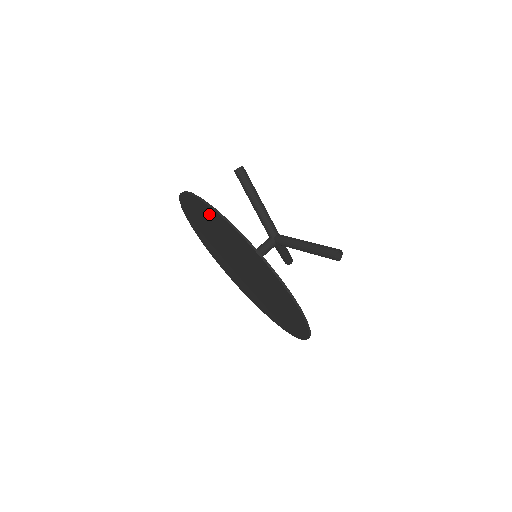
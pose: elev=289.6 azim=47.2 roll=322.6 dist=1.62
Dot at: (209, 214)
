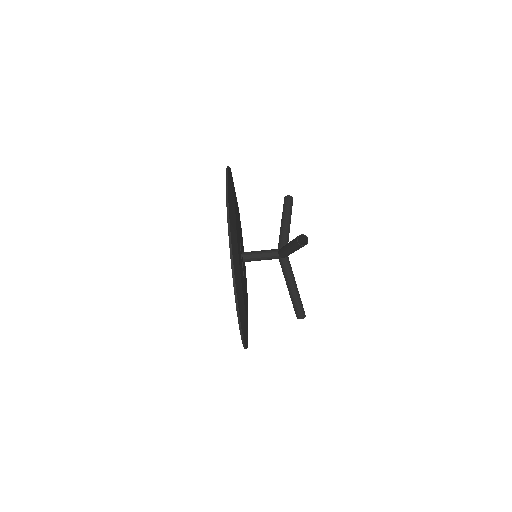
Dot at: occluded
